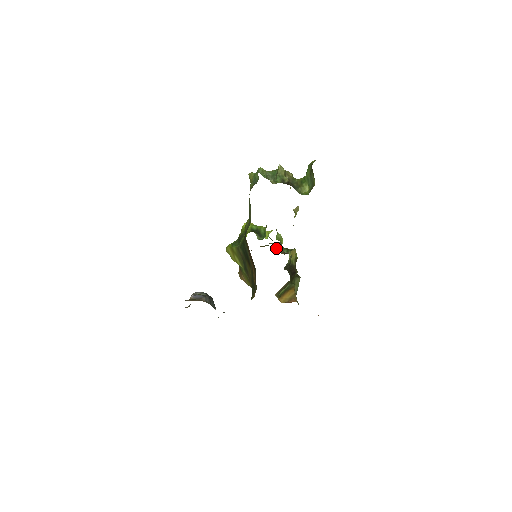
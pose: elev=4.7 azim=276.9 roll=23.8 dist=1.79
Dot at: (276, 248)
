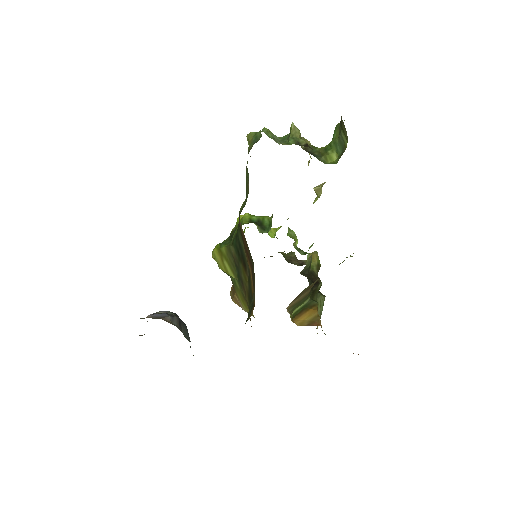
Dot at: (287, 258)
